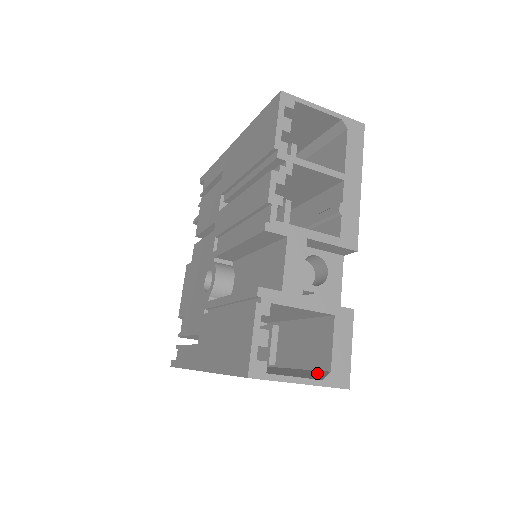
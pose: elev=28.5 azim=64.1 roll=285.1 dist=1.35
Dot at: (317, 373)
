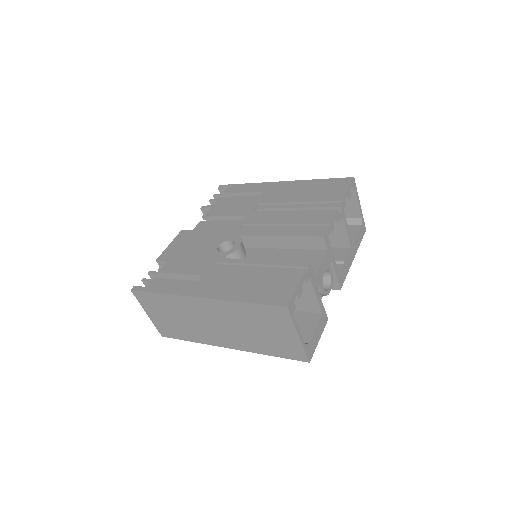
Dot at: occluded
